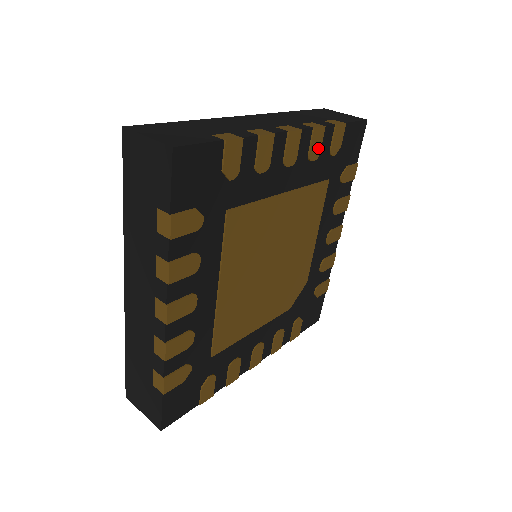
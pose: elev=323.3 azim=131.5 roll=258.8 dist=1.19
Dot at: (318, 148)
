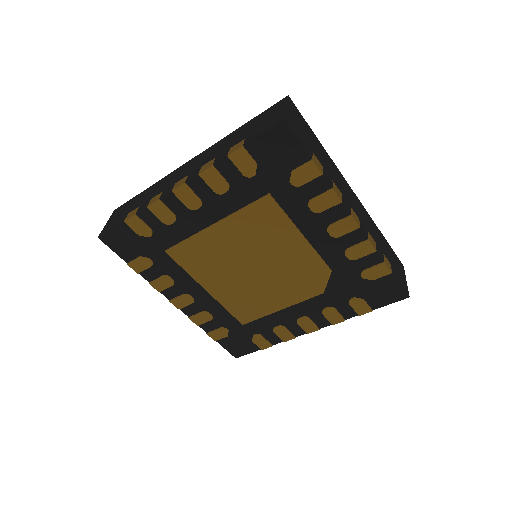
Dot at: (221, 182)
